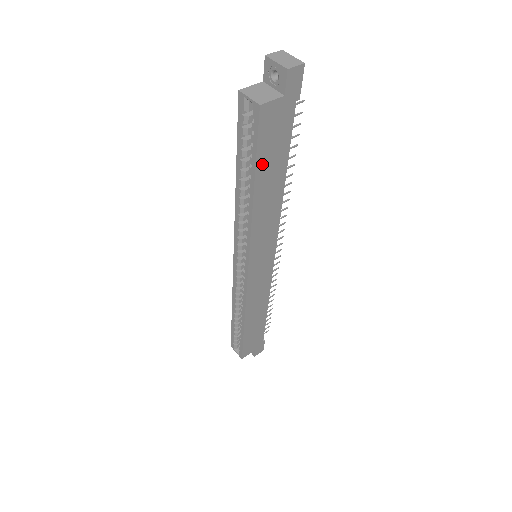
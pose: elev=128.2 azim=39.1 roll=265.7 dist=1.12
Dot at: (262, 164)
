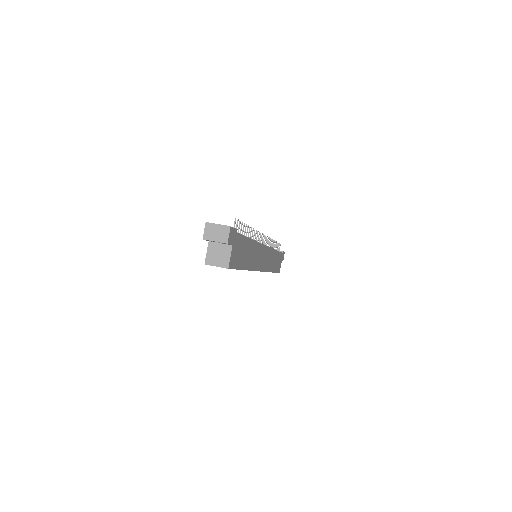
Dot at: (241, 263)
